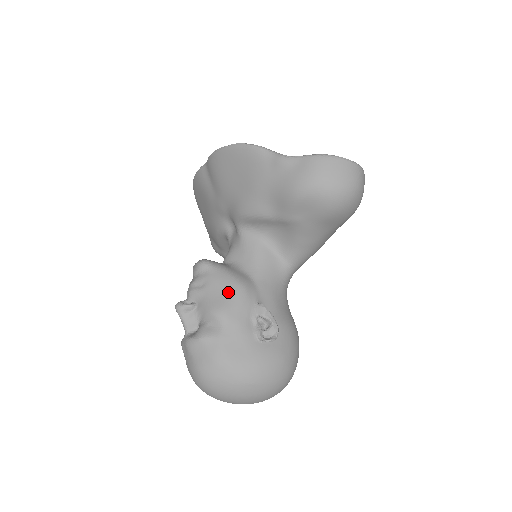
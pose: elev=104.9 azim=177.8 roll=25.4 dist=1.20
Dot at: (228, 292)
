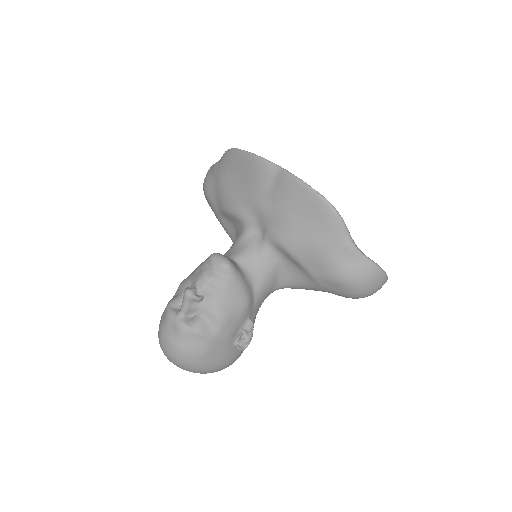
Dot at: (236, 305)
